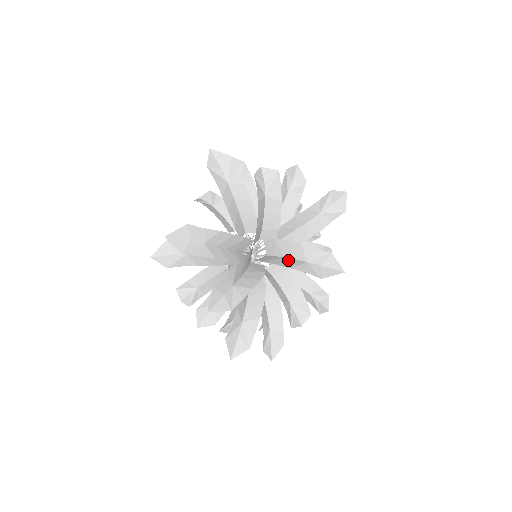
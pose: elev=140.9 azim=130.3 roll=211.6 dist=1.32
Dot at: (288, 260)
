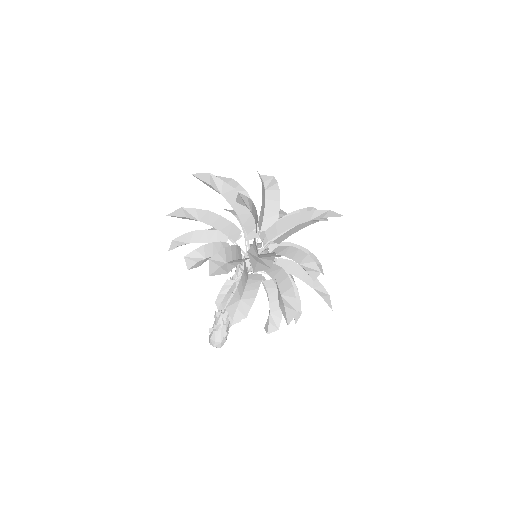
Dot at: (292, 225)
